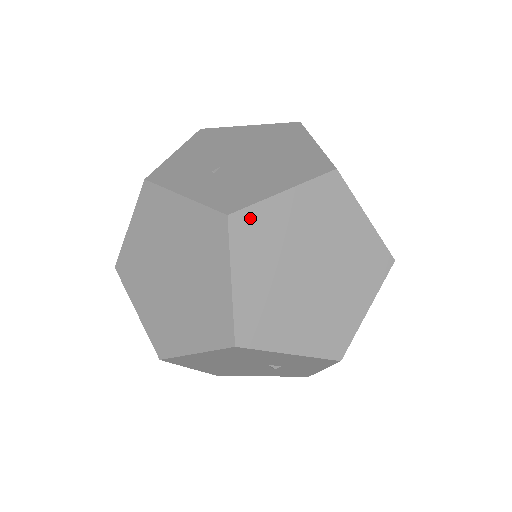
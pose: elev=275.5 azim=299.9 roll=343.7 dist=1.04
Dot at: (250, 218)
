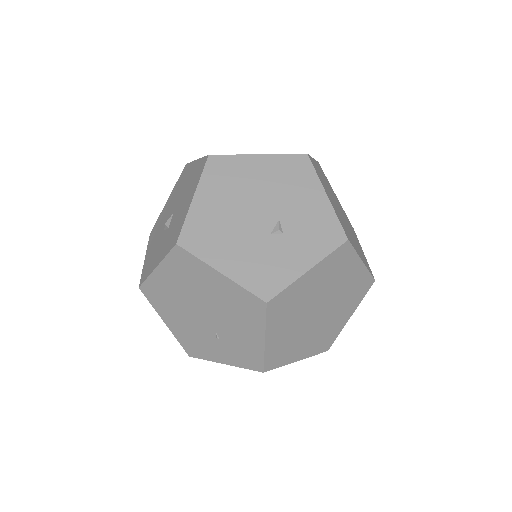
Dot at: (324, 175)
